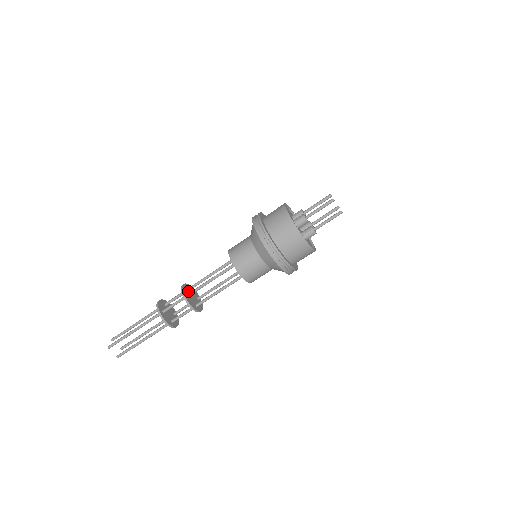
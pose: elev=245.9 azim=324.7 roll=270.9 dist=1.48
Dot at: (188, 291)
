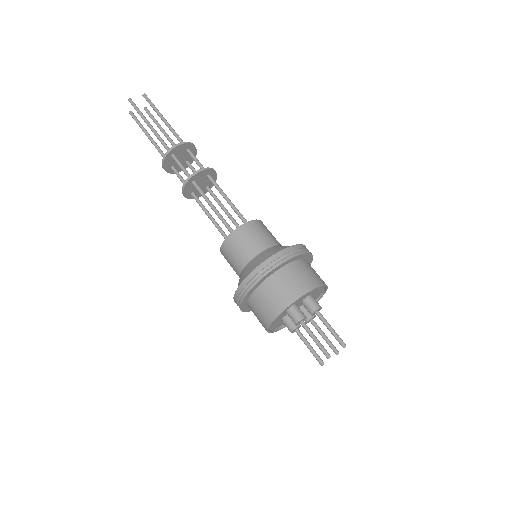
Dot at: (202, 177)
